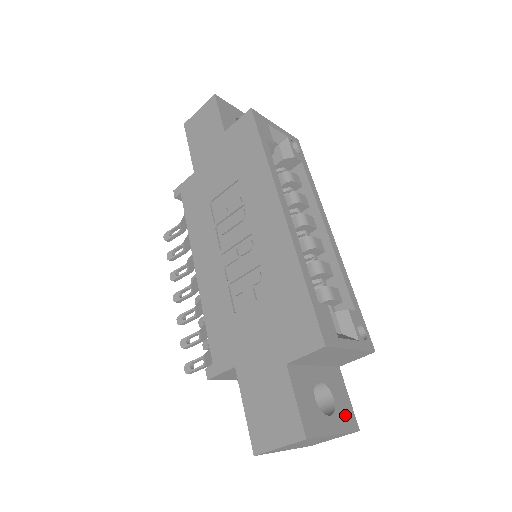
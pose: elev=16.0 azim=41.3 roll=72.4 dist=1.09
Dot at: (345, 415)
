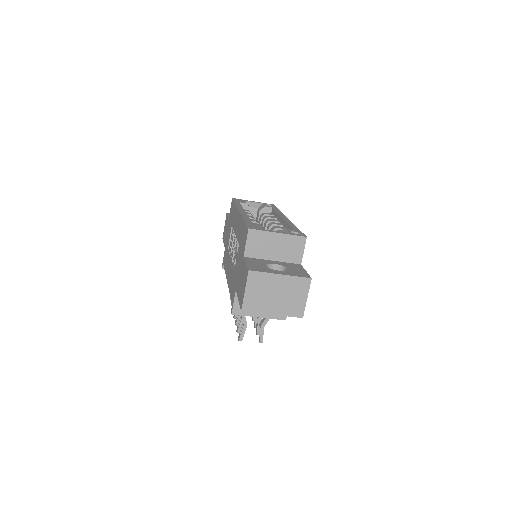
Dot at: (297, 273)
